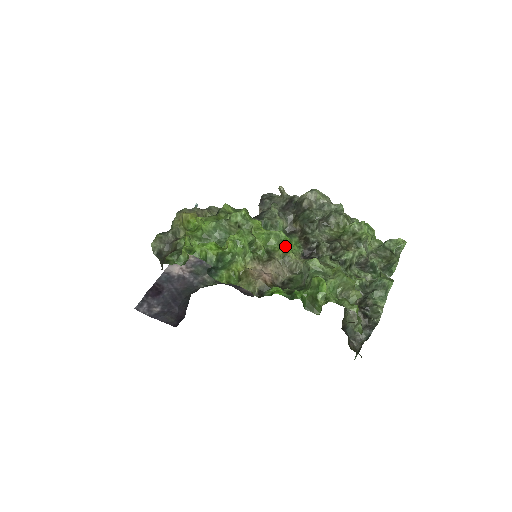
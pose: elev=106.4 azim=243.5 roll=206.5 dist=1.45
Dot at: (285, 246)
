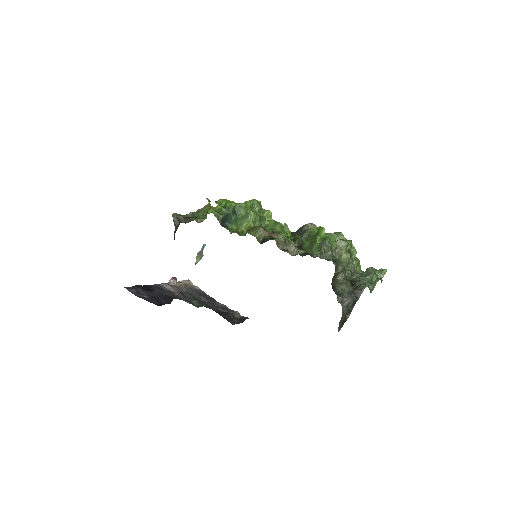
Dot at: (287, 236)
